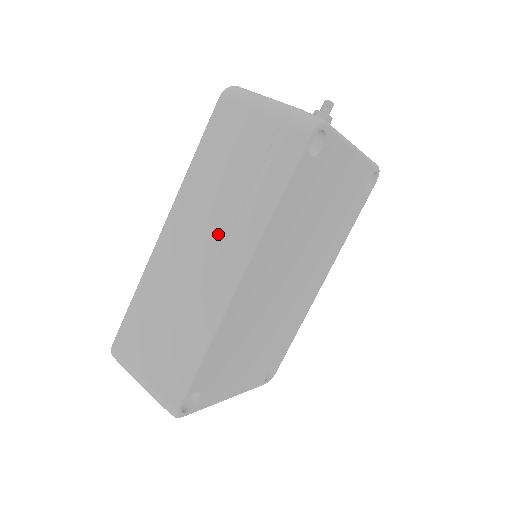
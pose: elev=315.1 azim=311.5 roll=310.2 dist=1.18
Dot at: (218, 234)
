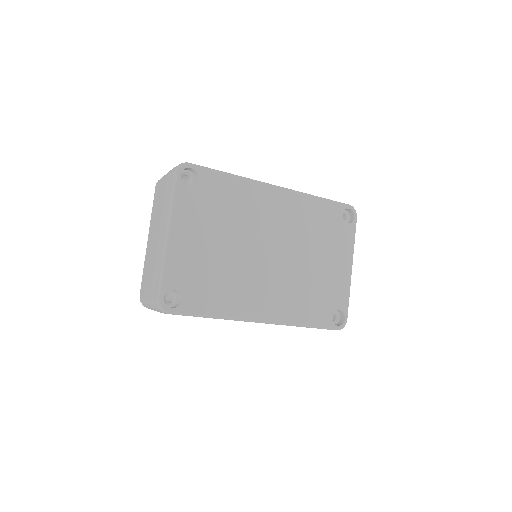
Dot at: occluded
